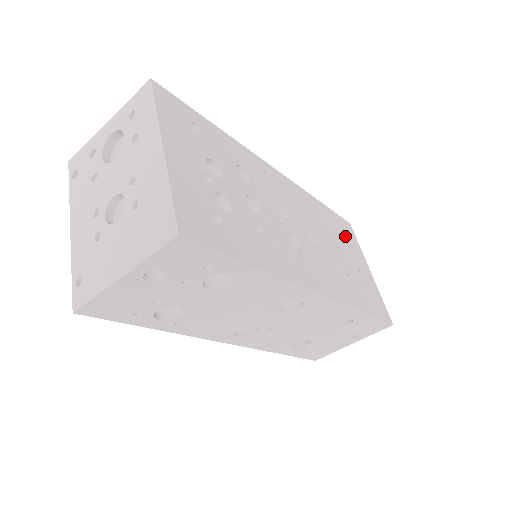
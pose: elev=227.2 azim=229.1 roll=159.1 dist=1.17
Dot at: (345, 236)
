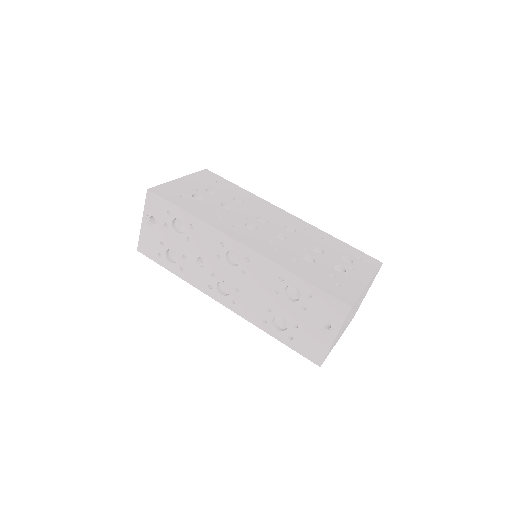
Dot at: (352, 259)
